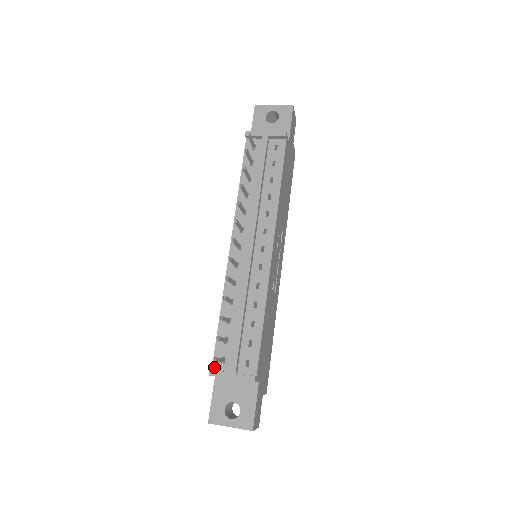
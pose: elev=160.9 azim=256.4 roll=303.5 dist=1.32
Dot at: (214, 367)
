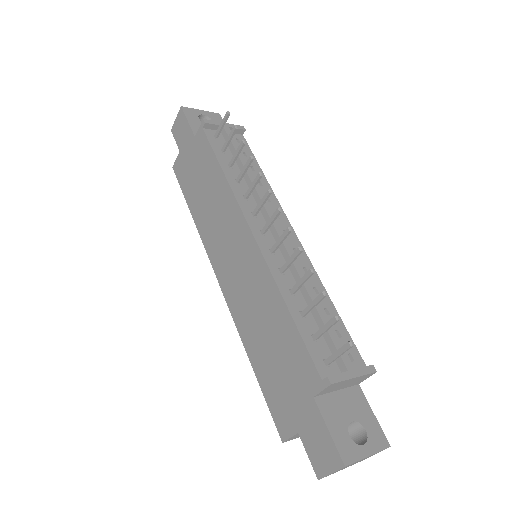
Dot at: (323, 375)
